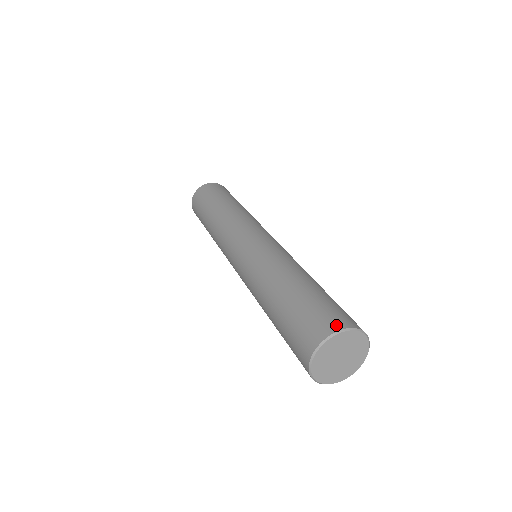
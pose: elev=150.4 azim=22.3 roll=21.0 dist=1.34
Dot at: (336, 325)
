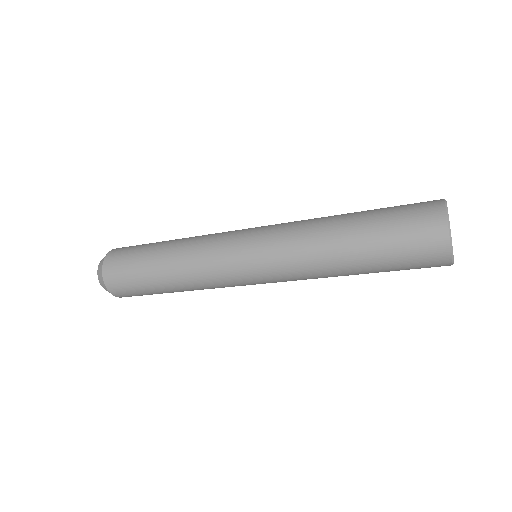
Dot at: (436, 200)
